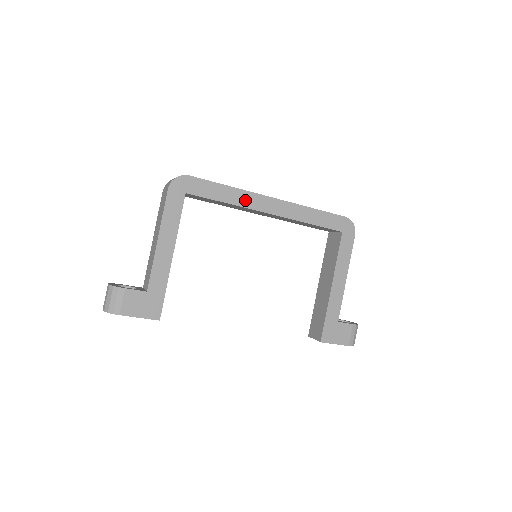
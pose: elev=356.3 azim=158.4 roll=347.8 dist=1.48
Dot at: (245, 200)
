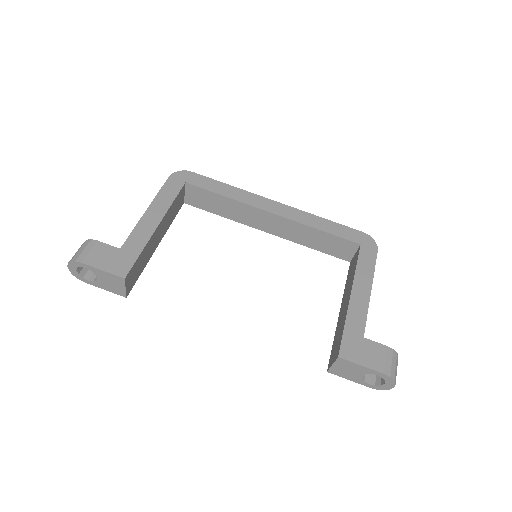
Dot at: (246, 198)
